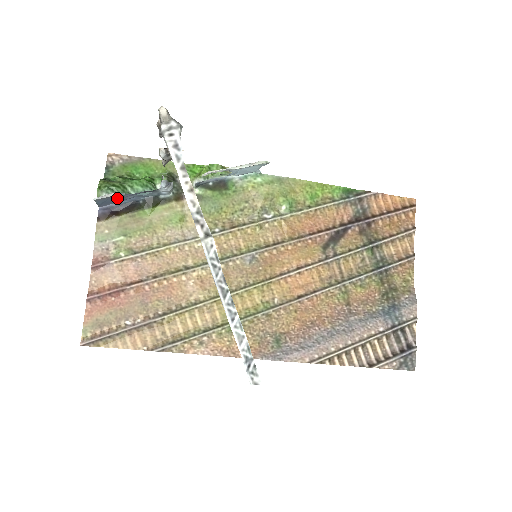
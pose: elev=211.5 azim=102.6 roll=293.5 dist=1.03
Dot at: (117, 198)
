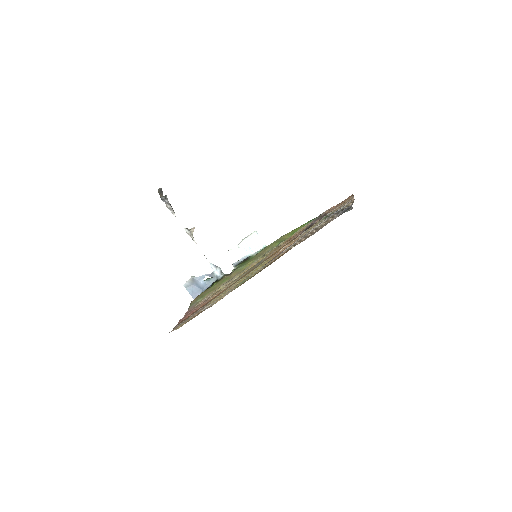
Dot at: (197, 286)
